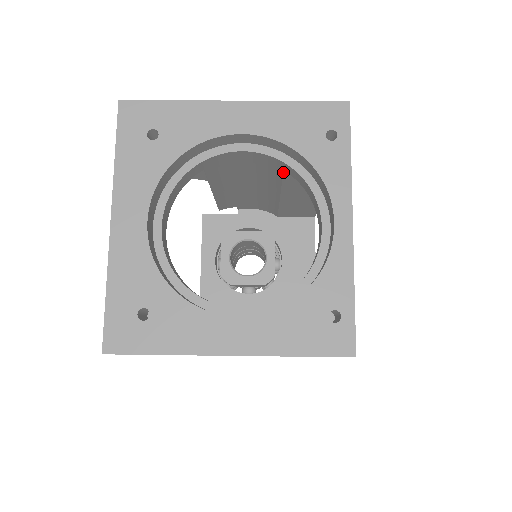
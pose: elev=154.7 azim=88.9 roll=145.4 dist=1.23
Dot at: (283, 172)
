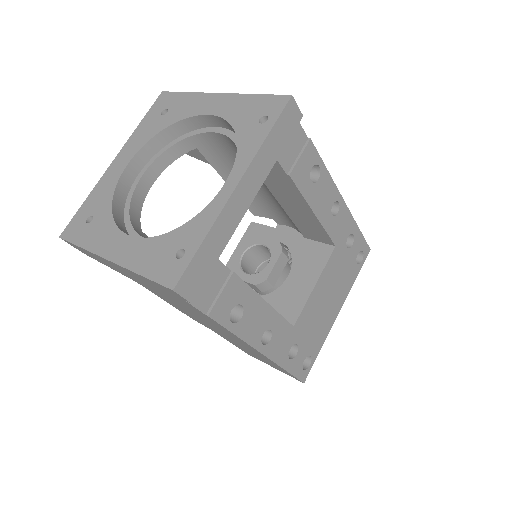
Dot at: occluded
